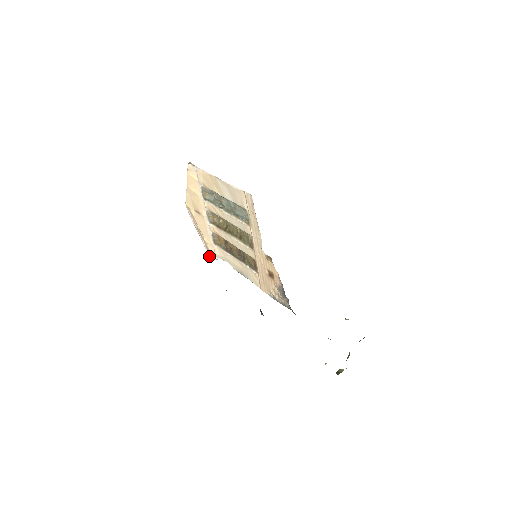
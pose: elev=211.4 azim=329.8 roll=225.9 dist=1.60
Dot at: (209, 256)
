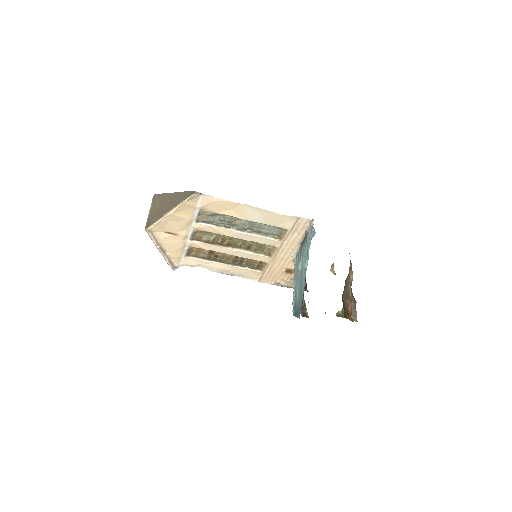
Dot at: (171, 268)
